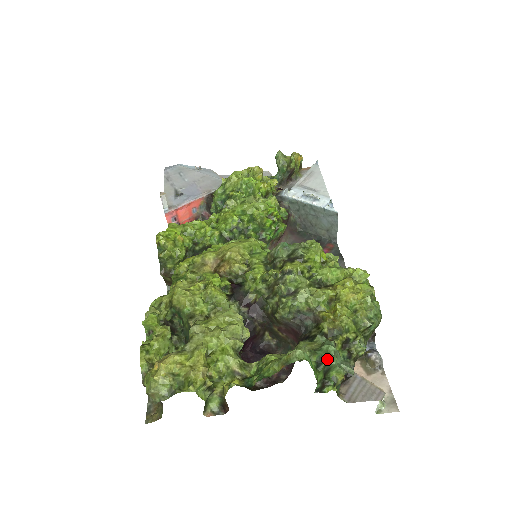
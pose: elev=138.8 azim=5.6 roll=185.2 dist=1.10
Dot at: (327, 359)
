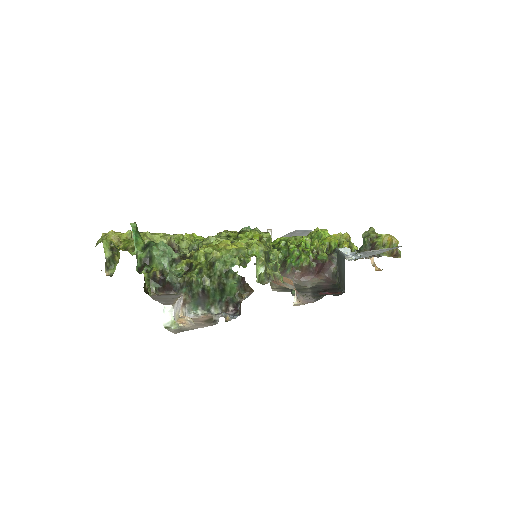
Dot at: (152, 246)
